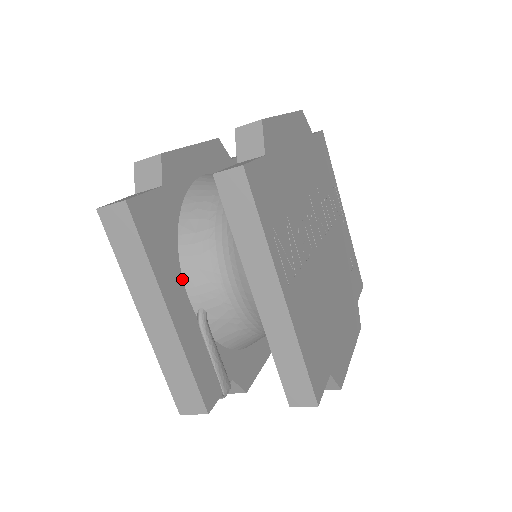
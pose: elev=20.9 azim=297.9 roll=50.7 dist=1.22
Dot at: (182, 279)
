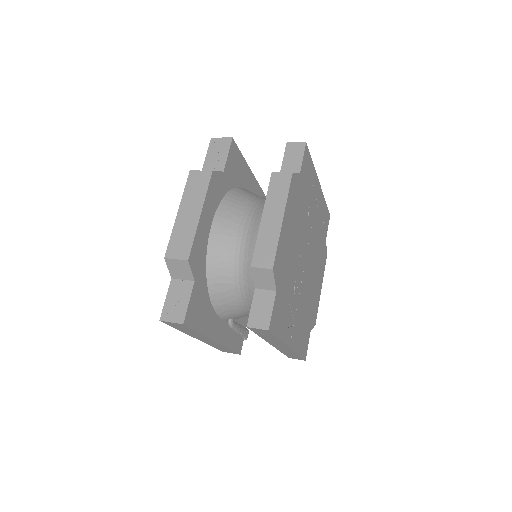
Dot at: (216, 315)
